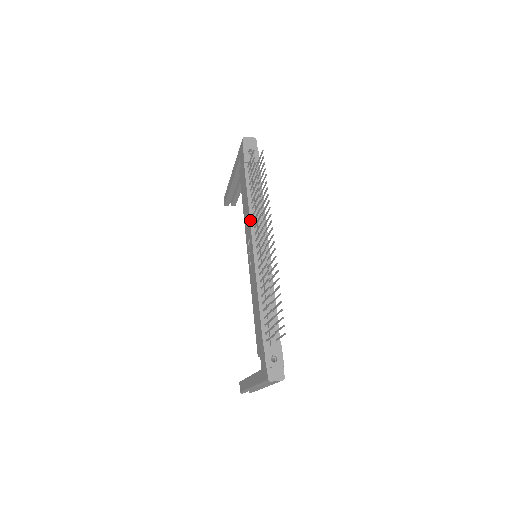
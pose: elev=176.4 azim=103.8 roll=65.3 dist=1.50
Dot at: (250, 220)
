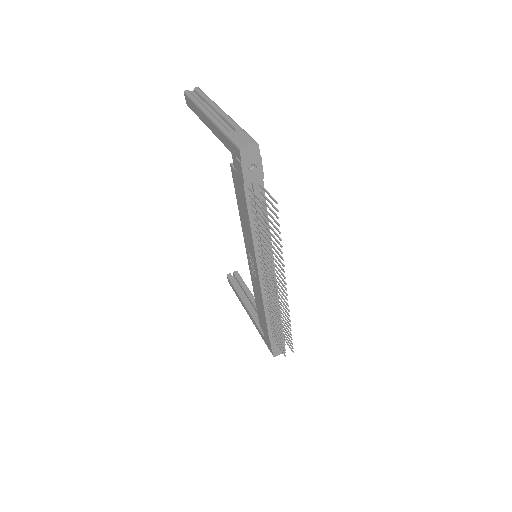
Dot at: (254, 249)
